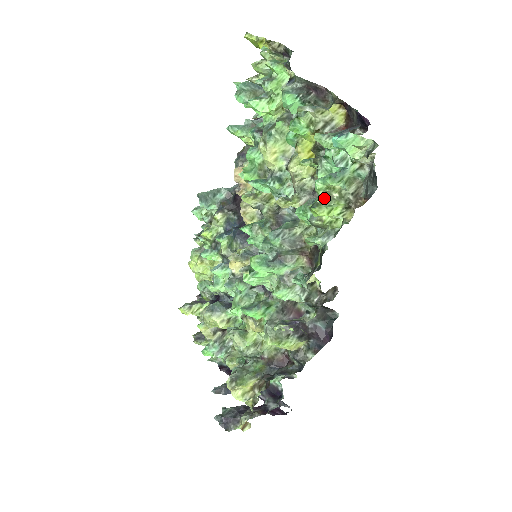
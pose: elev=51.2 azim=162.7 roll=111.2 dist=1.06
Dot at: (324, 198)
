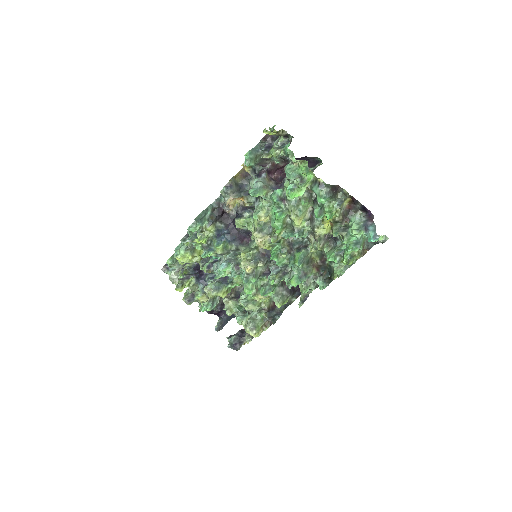
Dot at: (352, 257)
